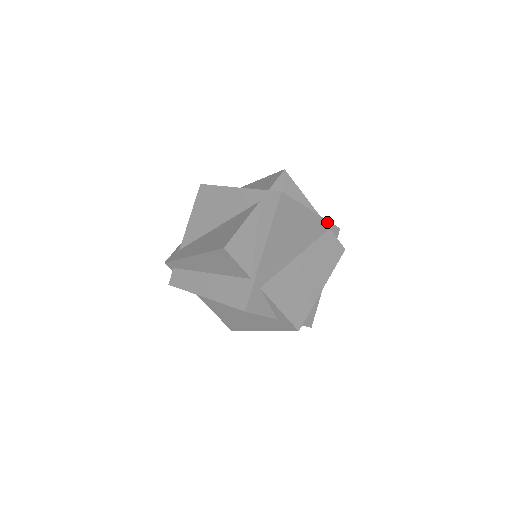
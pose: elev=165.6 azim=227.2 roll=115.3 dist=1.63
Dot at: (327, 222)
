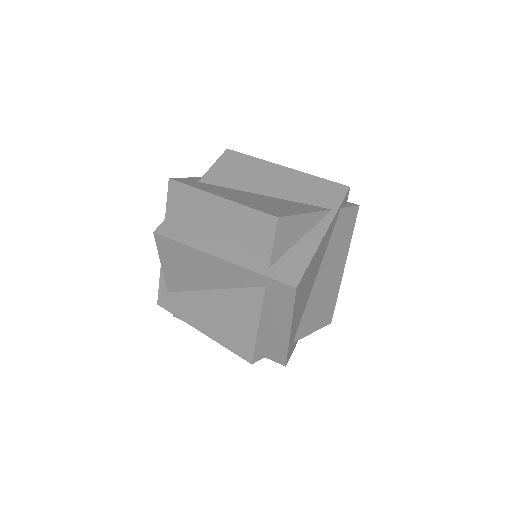
Dot at: (338, 210)
